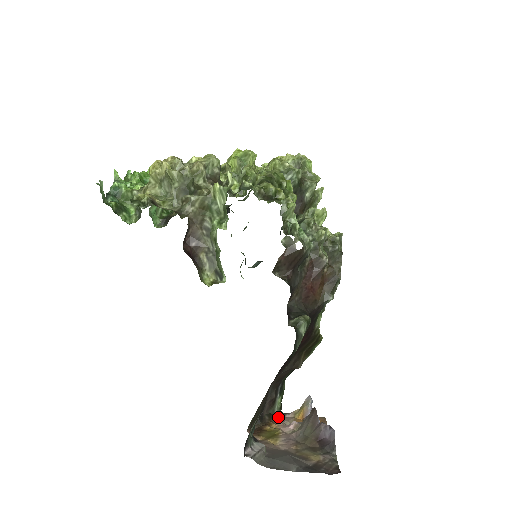
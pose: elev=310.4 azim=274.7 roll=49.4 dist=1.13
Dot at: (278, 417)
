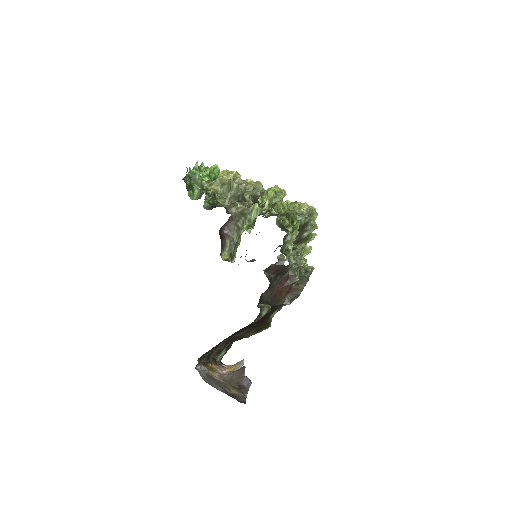
Dot at: (218, 363)
